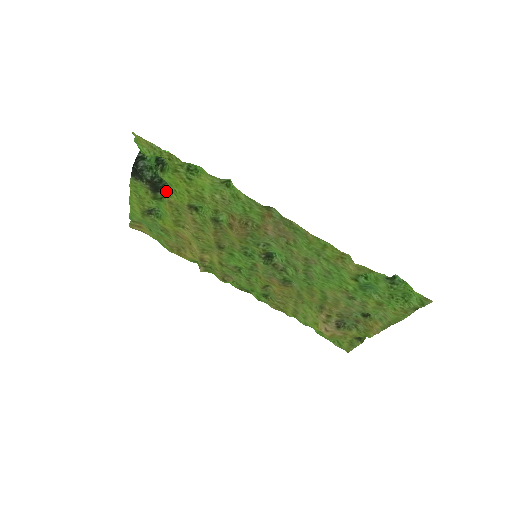
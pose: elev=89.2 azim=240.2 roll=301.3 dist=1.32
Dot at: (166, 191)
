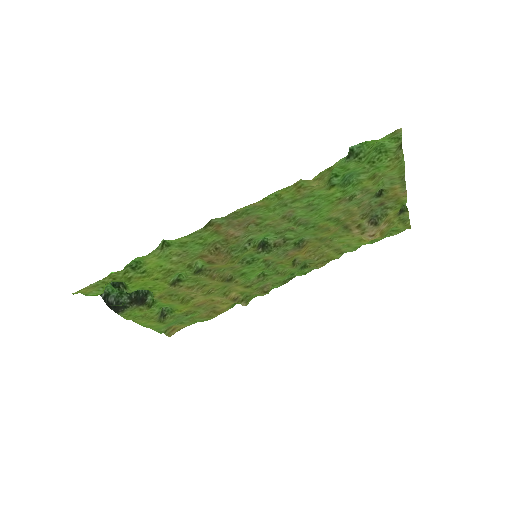
Dot at: (149, 294)
